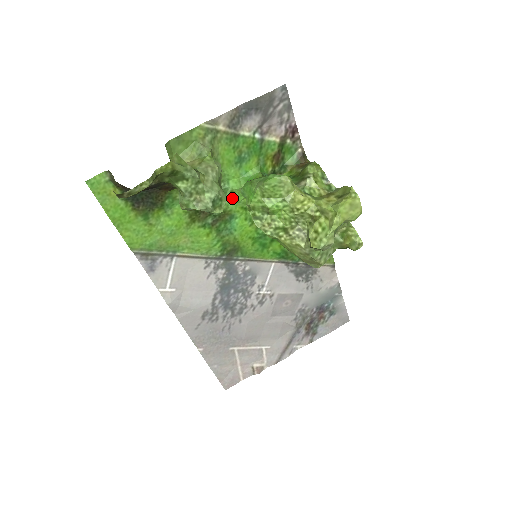
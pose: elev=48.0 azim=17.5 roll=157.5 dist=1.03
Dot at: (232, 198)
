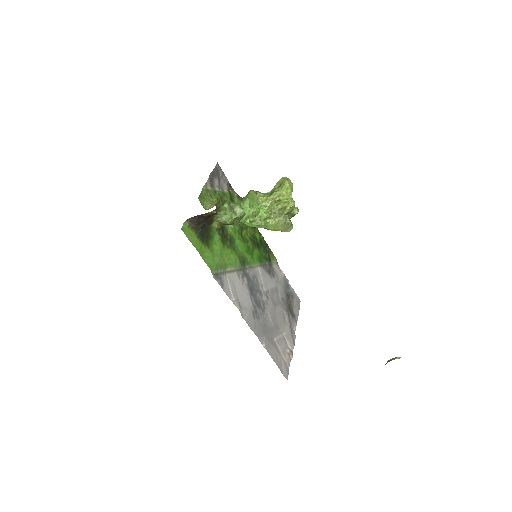
Dot at: (229, 228)
